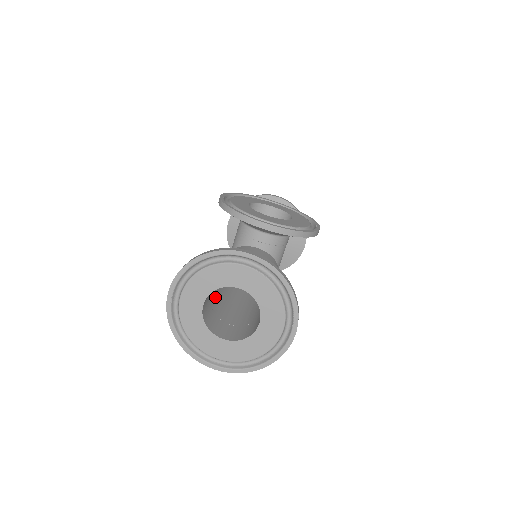
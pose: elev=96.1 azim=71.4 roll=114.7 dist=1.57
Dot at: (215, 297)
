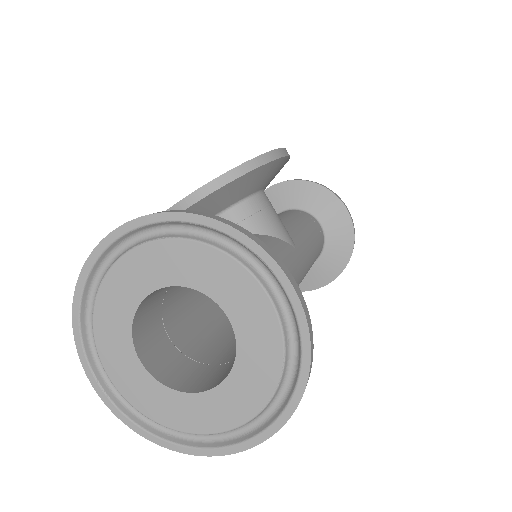
Dot at: (200, 342)
